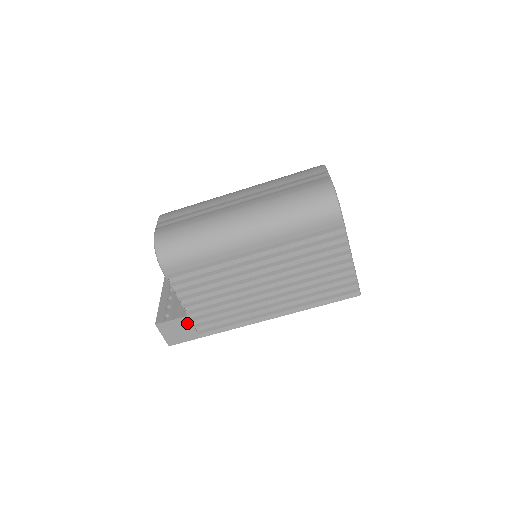
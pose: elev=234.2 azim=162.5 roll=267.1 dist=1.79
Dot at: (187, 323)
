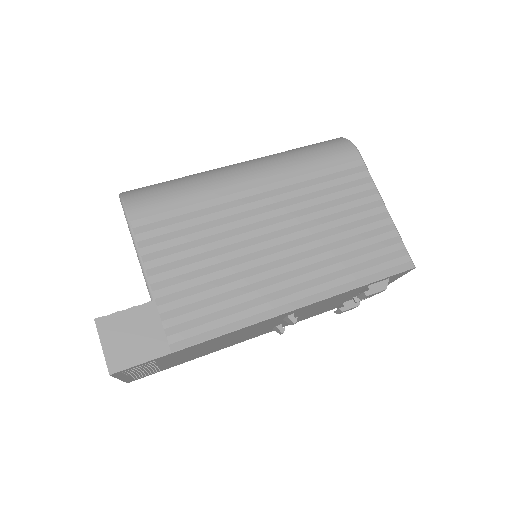
Dot at: (151, 317)
